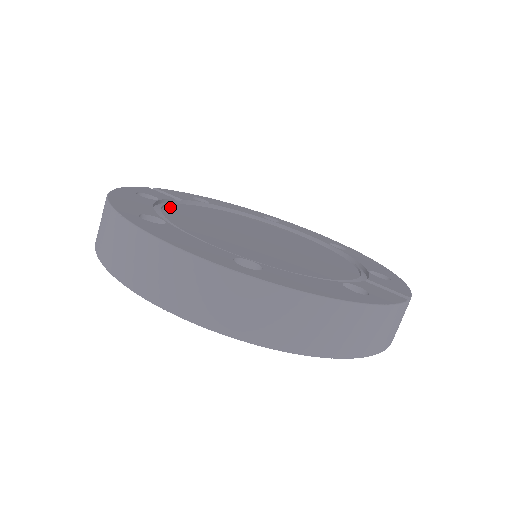
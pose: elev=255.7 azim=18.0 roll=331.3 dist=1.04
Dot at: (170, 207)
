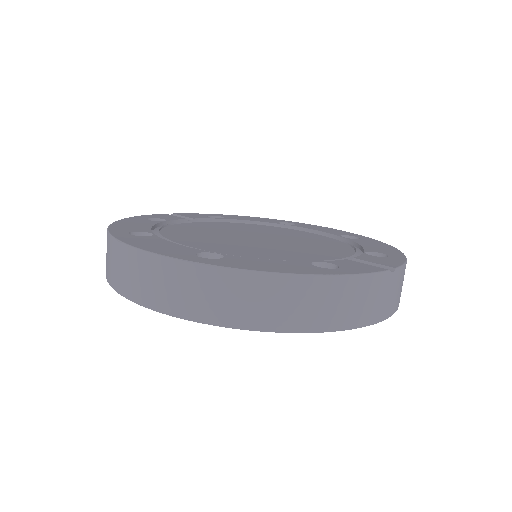
Dot at: (175, 225)
